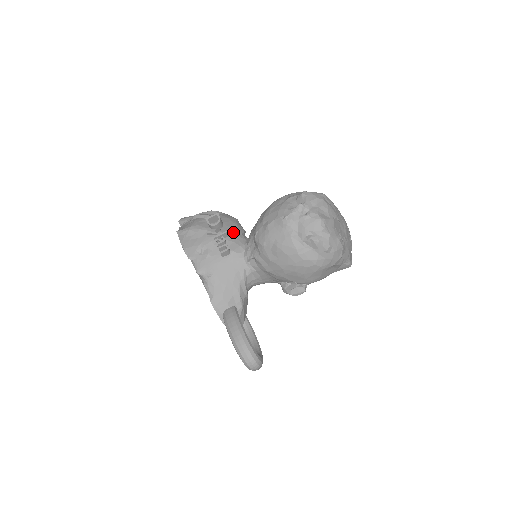
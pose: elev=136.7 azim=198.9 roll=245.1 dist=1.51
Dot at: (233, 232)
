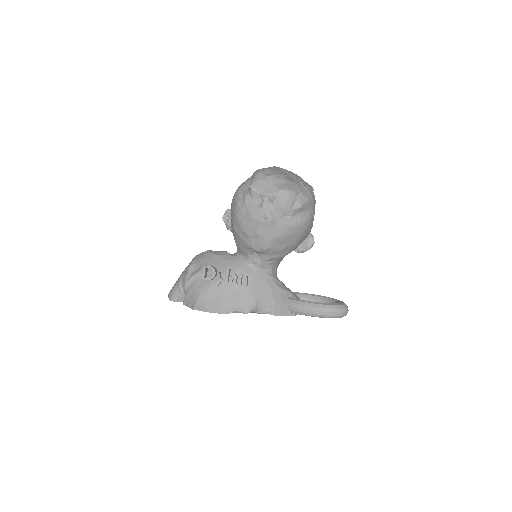
Dot at: (227, 263)
